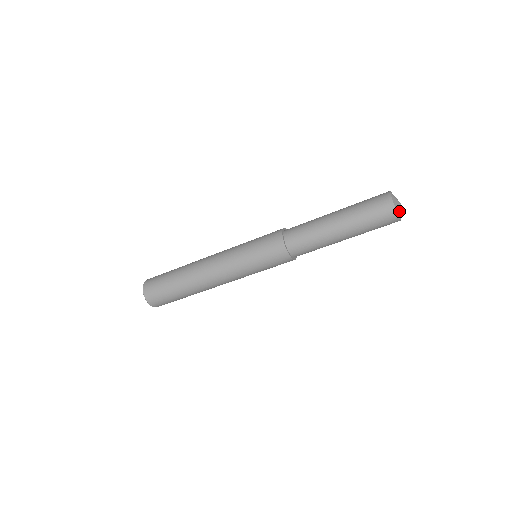
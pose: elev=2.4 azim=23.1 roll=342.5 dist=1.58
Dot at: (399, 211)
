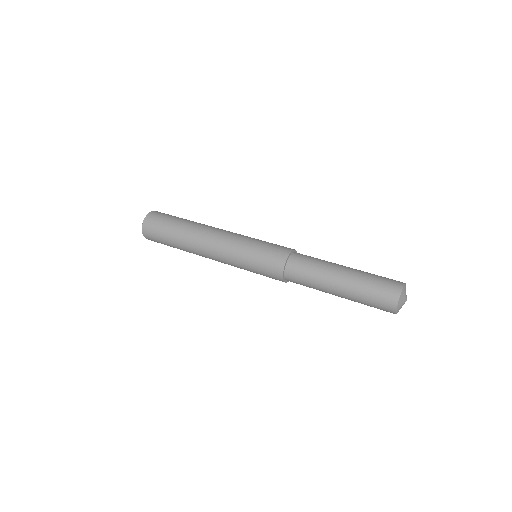
Dot at: (402, 299)
